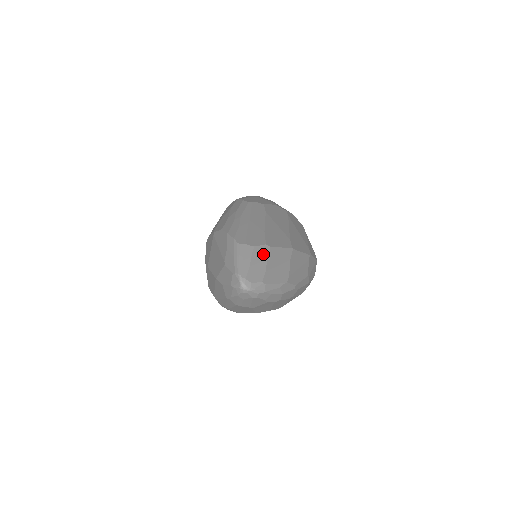
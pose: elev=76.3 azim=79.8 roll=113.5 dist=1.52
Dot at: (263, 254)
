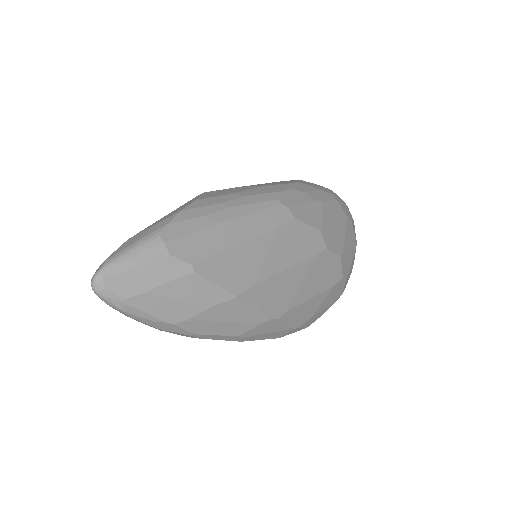
Dot at: (171, 272)
